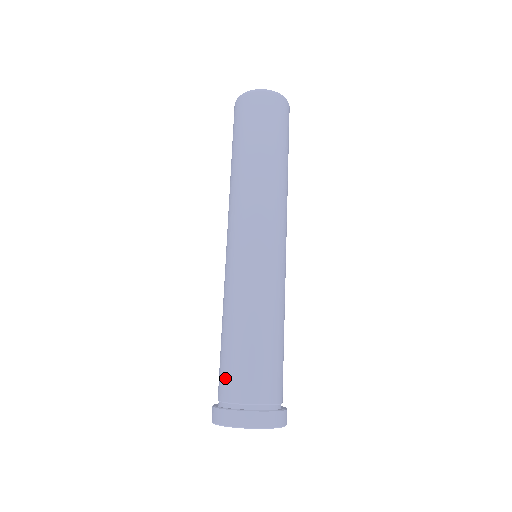
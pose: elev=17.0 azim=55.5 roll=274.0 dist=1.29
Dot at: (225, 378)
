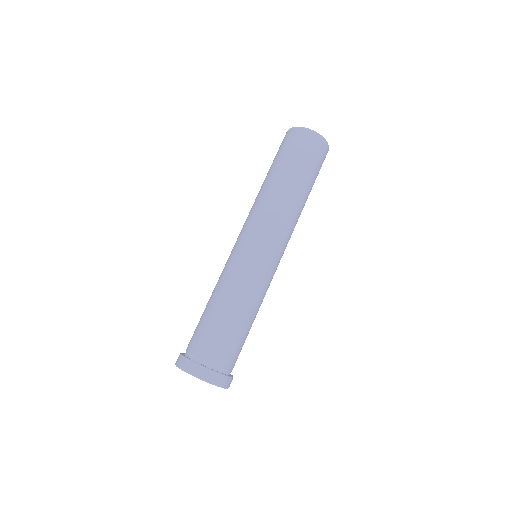
Dot at: (211, 344)
